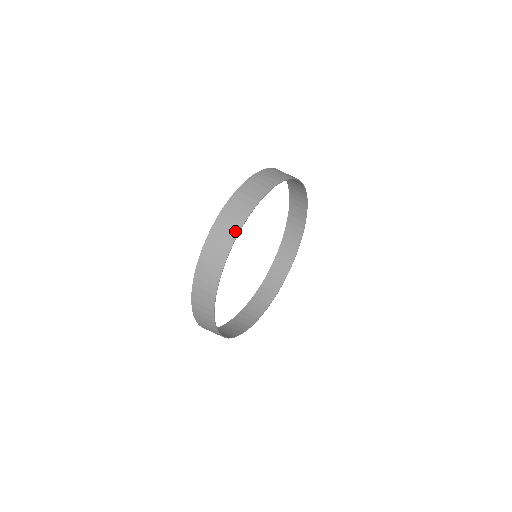
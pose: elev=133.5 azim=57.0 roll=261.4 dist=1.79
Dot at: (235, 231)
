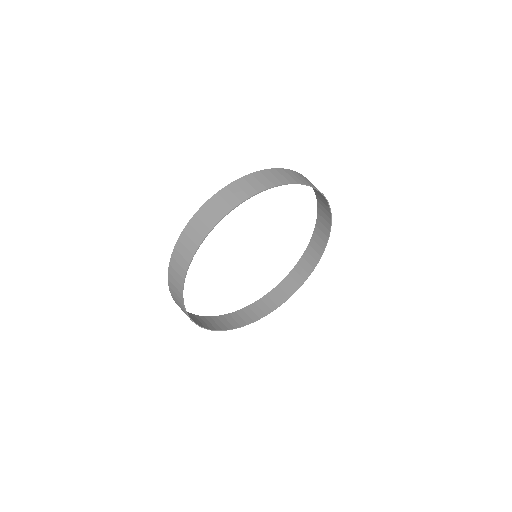
Dot at: (191, 253)
